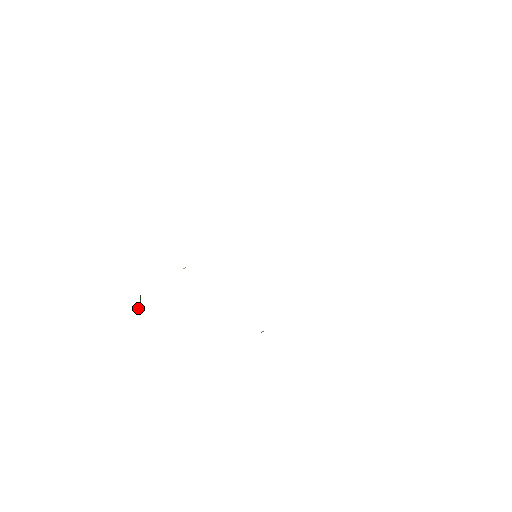
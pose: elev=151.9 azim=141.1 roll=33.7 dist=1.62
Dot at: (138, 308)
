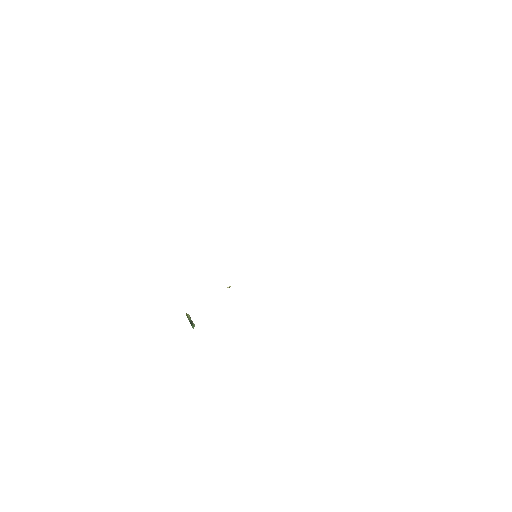
Dot at: (193, 327)
